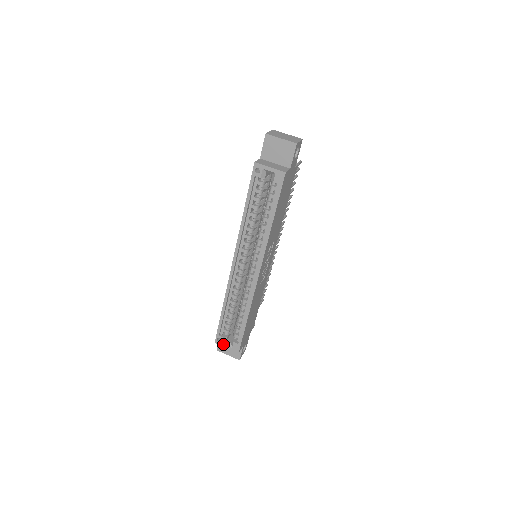
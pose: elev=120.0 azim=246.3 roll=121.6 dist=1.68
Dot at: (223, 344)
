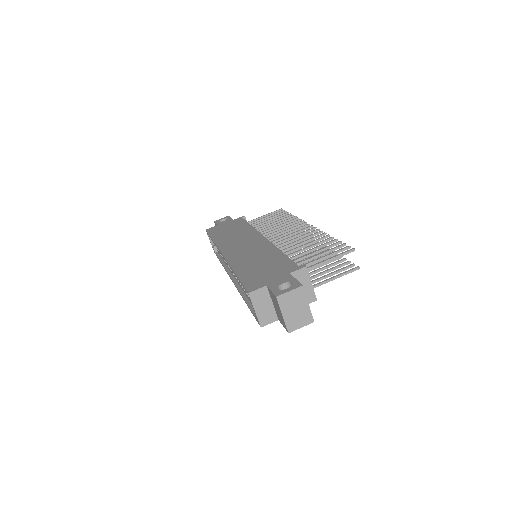
Dot at: occluded
